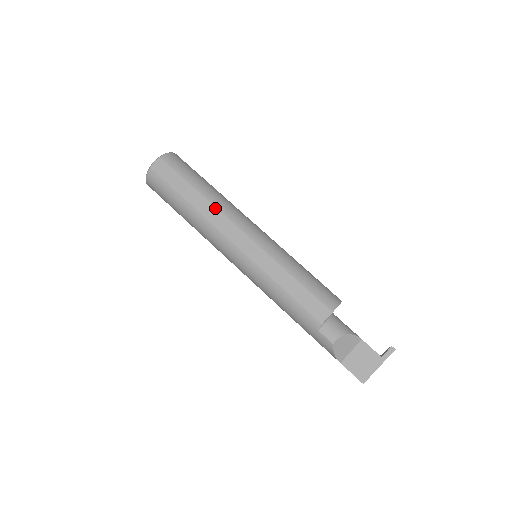
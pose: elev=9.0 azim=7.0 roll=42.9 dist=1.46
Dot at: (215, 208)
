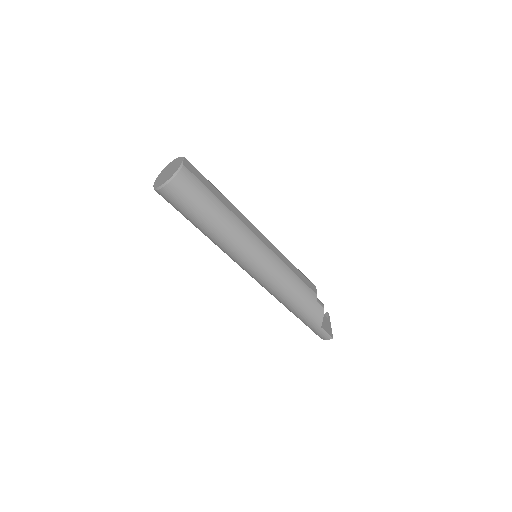
Dot at: (238, 210)
